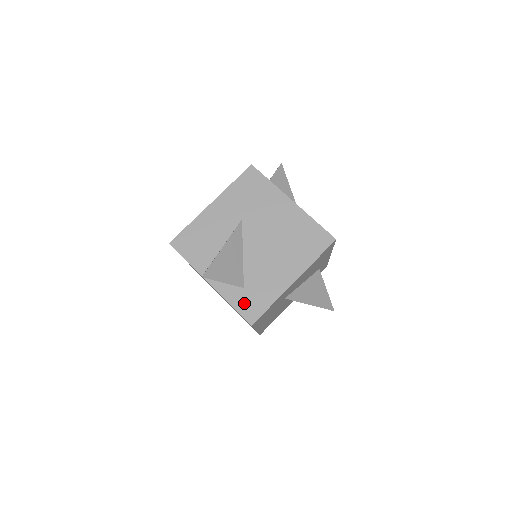
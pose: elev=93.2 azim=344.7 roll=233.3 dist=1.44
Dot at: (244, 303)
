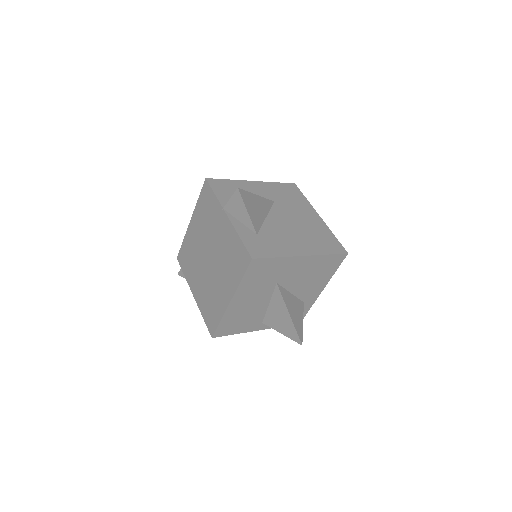
Dot at: (253, 242)
